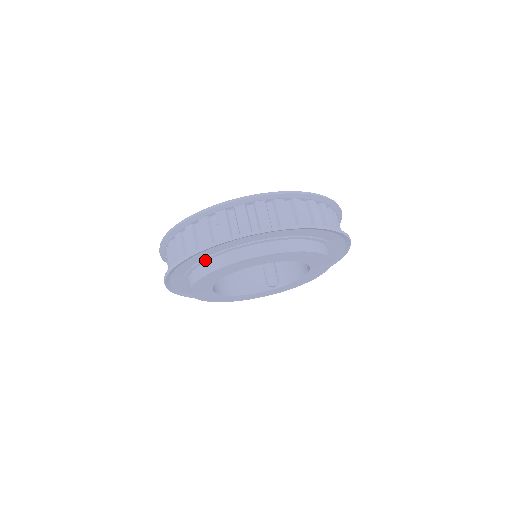
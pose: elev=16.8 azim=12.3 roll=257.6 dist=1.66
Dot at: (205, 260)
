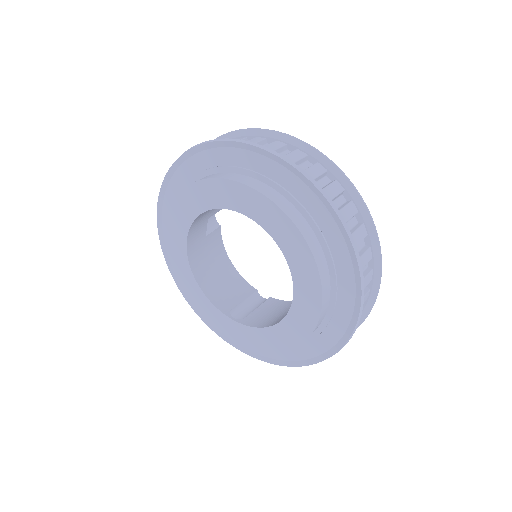
Dot at: (220, 169)
